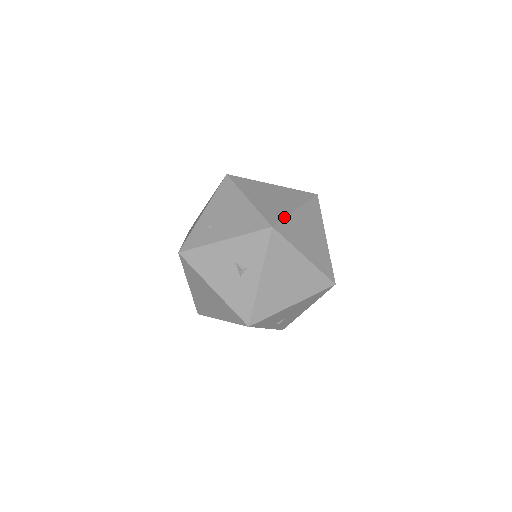
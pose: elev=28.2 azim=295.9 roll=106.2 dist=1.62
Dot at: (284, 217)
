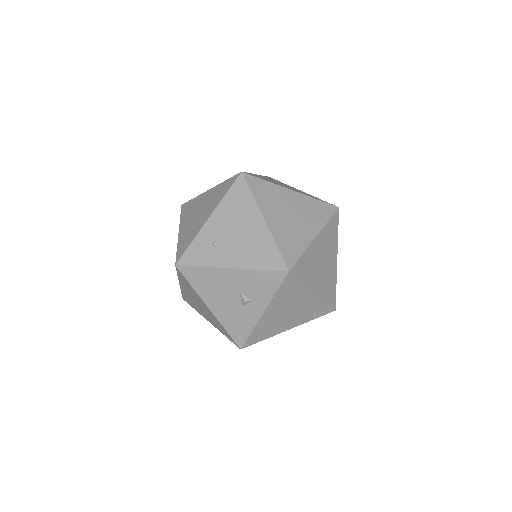
Dot at: (302, 253)
